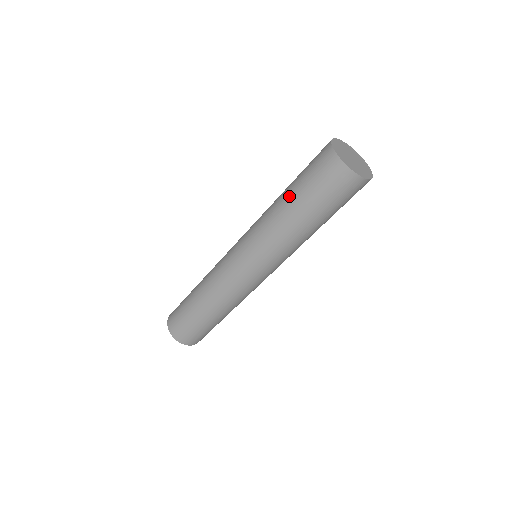
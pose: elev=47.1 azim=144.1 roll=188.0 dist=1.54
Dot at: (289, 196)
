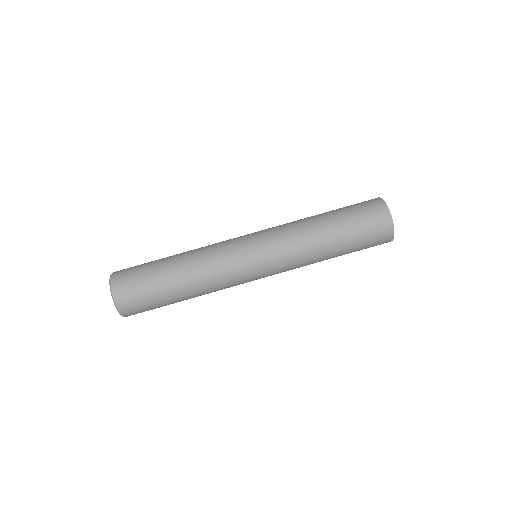
Dot at: occluded
